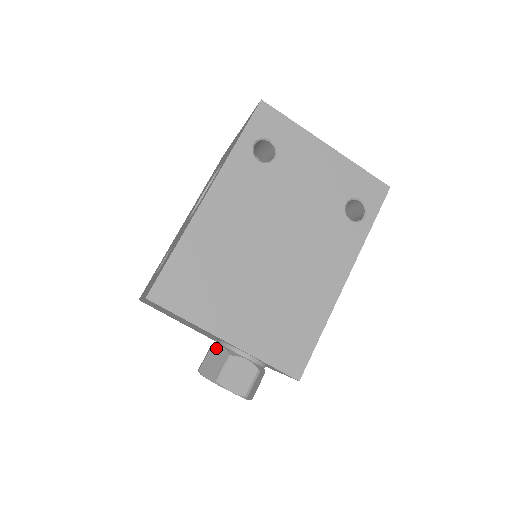
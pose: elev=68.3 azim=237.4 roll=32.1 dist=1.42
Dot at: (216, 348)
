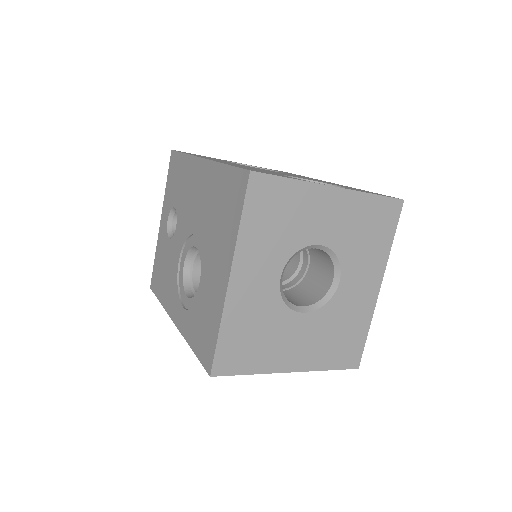
Dot at: occluded
